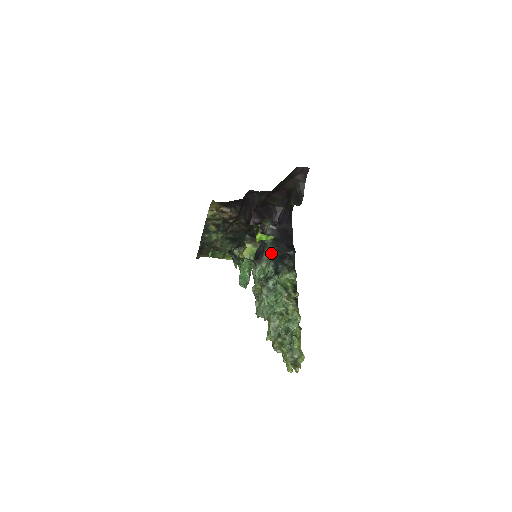
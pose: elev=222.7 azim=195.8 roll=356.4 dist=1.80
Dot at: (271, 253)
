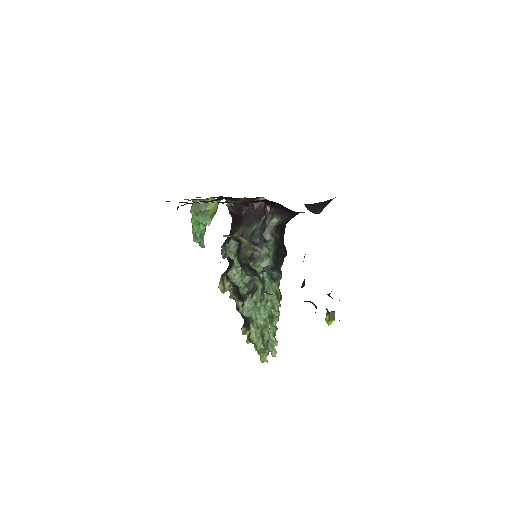
Dot at: (272, 258)
